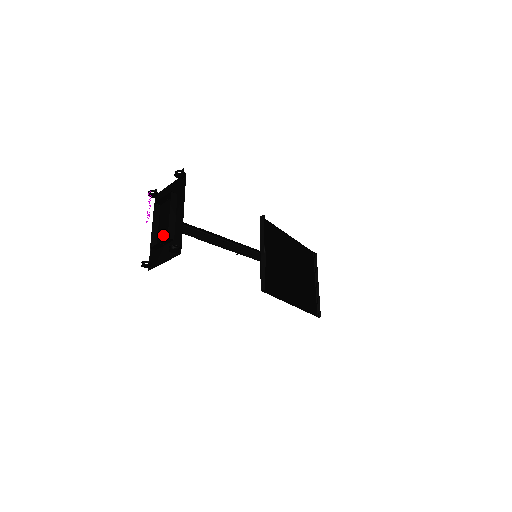
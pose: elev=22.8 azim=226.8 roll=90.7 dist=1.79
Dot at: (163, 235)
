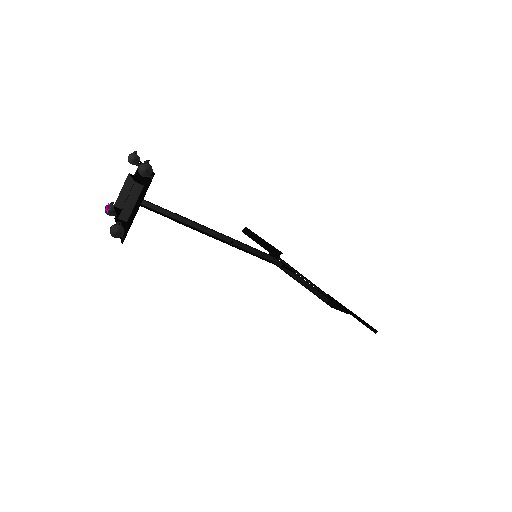
Dot at: occluded
